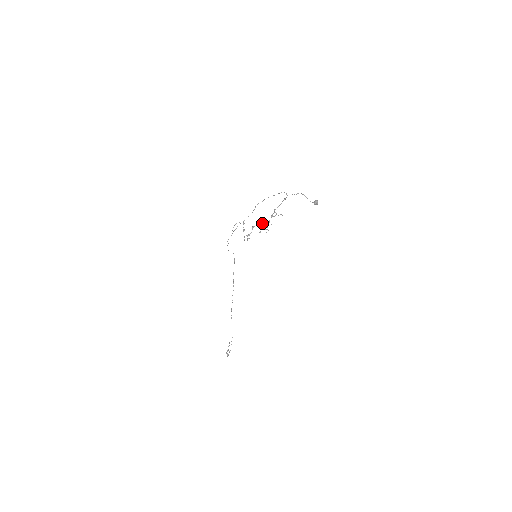
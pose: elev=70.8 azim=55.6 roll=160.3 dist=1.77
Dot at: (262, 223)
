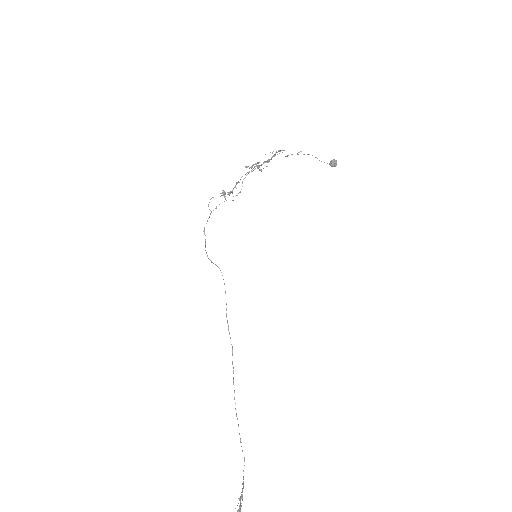
Dot at: occluded
